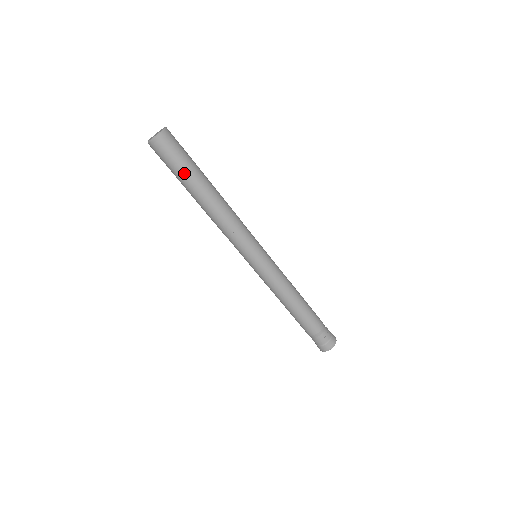
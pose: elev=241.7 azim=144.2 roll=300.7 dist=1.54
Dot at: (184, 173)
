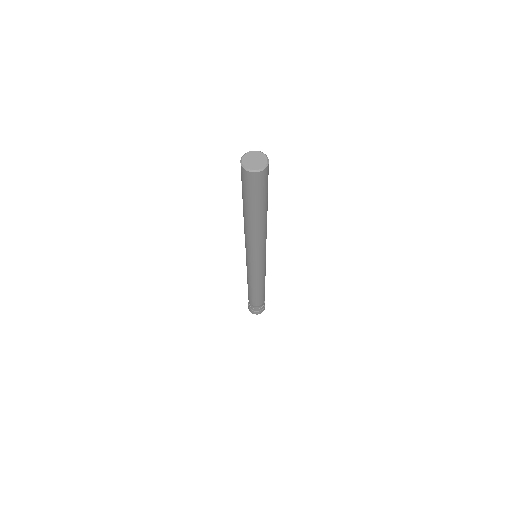
Dot at: (255, 202)
